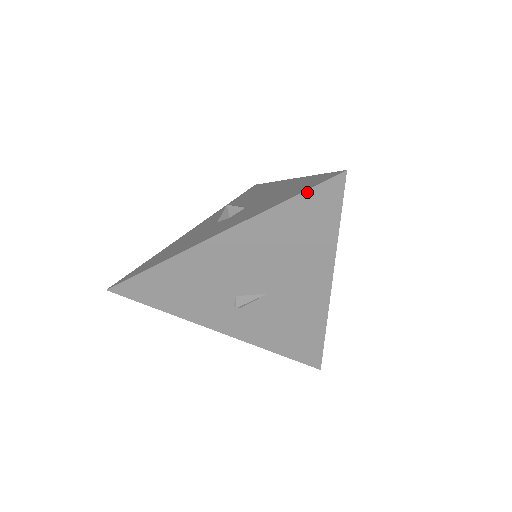
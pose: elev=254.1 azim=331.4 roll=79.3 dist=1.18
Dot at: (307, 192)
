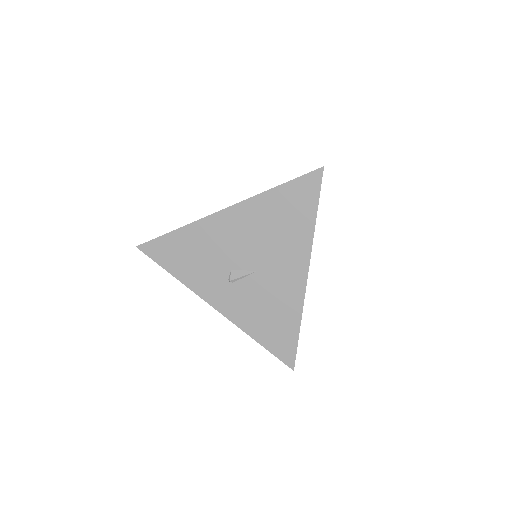
Dot at: (295, 180)
